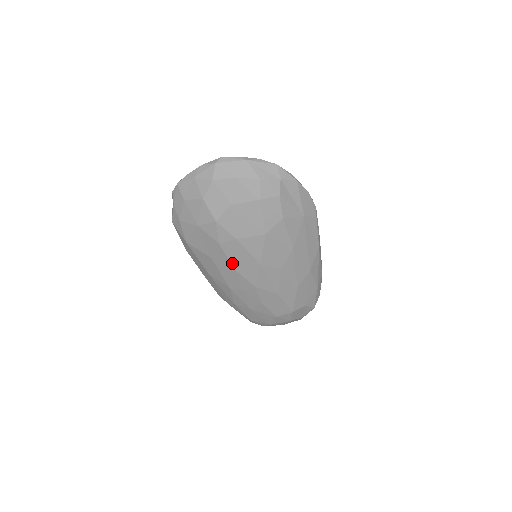
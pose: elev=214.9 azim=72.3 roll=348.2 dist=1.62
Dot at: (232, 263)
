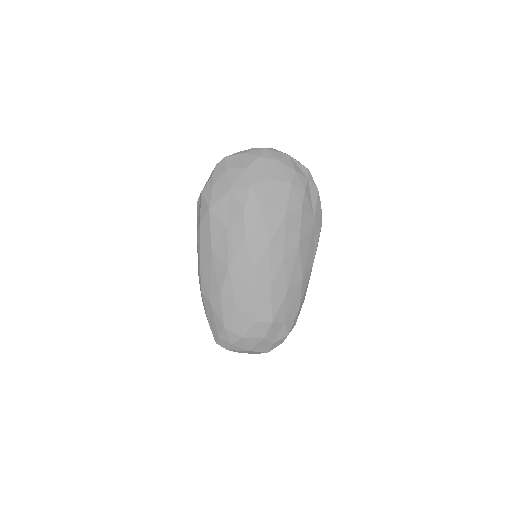
Dot at: (246, 234)
